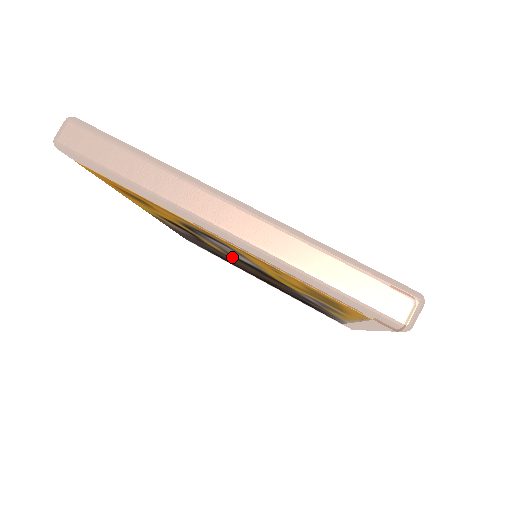
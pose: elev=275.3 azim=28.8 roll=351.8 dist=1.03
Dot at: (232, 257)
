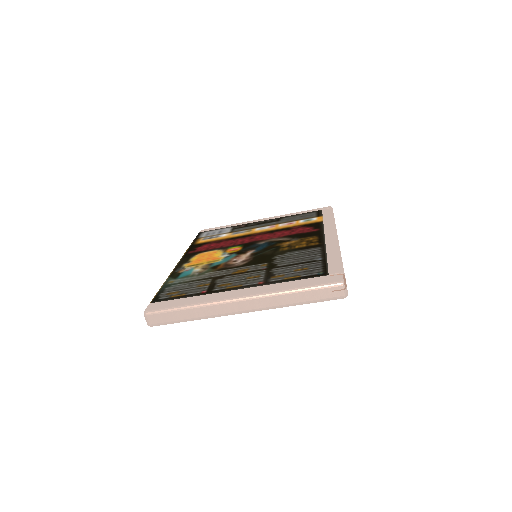
Dot at: occluded
